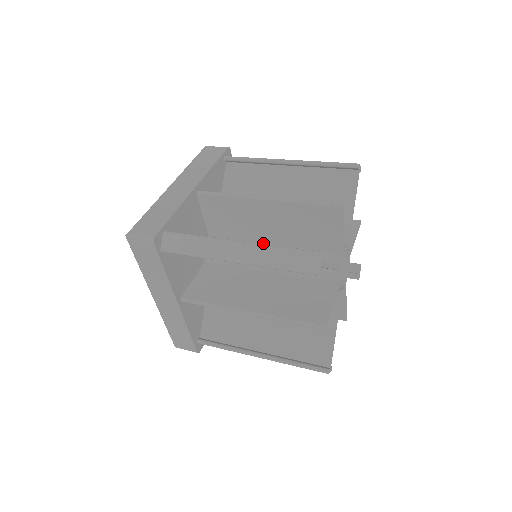
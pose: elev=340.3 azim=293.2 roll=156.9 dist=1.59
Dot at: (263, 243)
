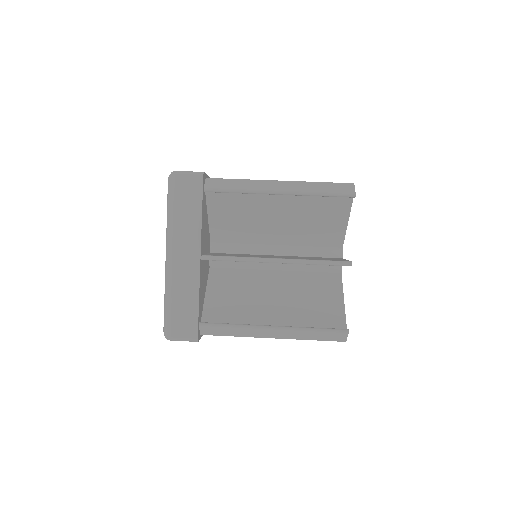
Dot at: occluded
